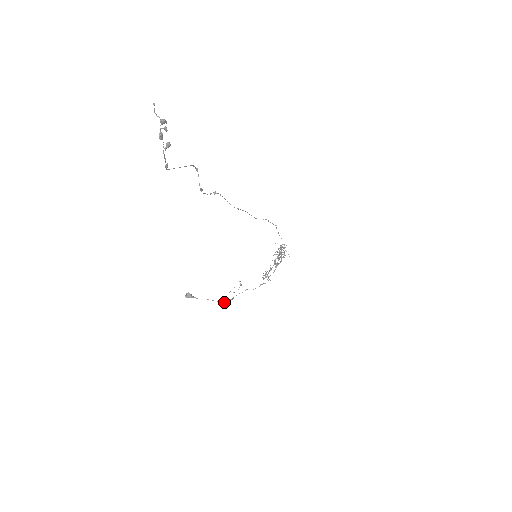
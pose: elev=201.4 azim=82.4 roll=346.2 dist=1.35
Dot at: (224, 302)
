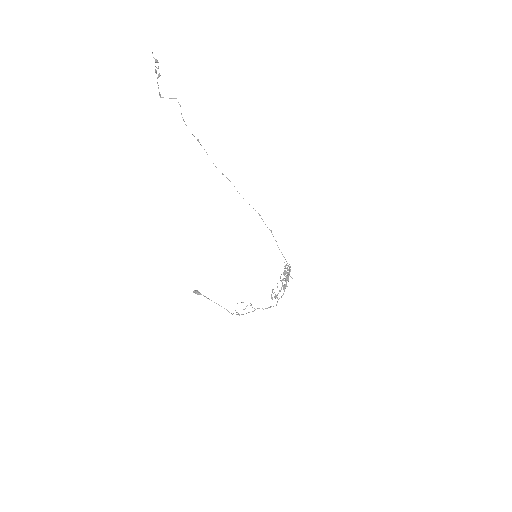
Dot at: occluded
